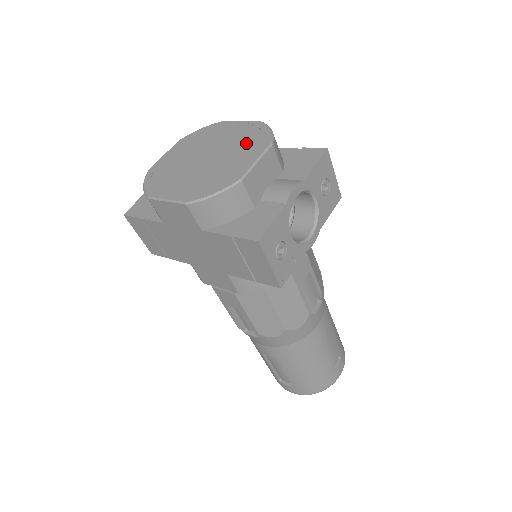
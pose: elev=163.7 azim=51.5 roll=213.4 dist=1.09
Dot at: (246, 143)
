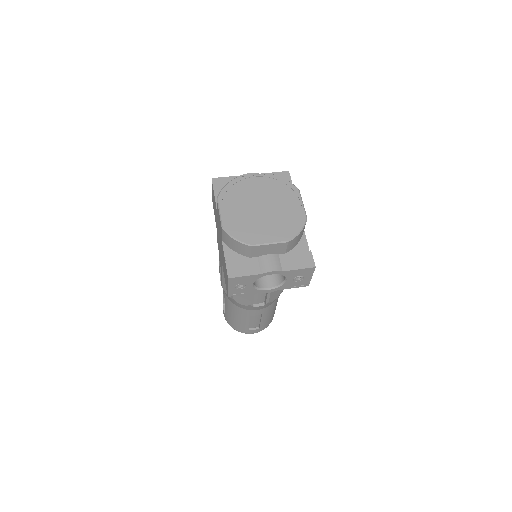
Dot at: (283, 224)
